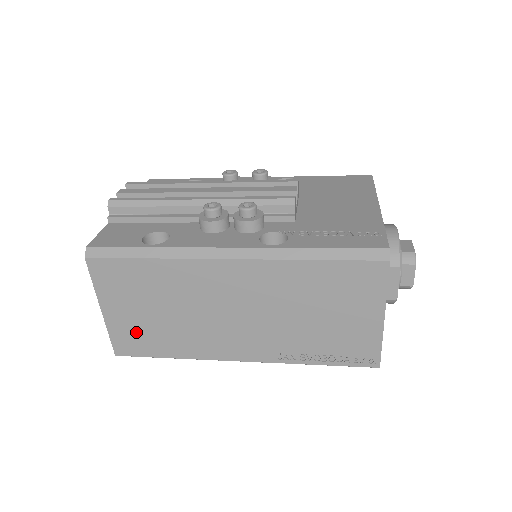
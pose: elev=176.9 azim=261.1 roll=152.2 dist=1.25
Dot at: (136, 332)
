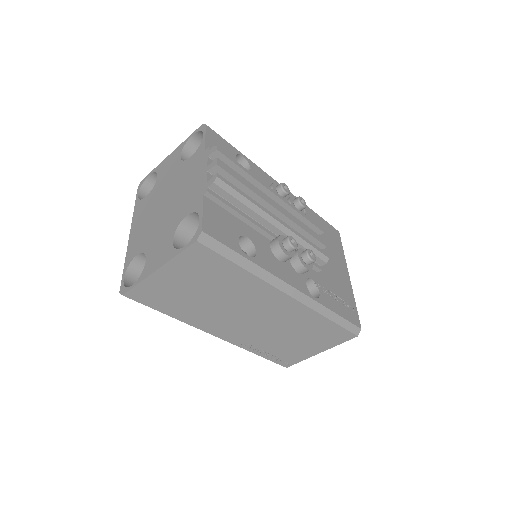
Dot at: (165, 293)
